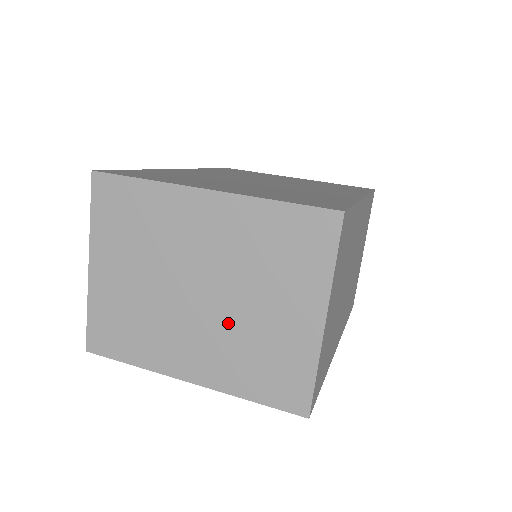
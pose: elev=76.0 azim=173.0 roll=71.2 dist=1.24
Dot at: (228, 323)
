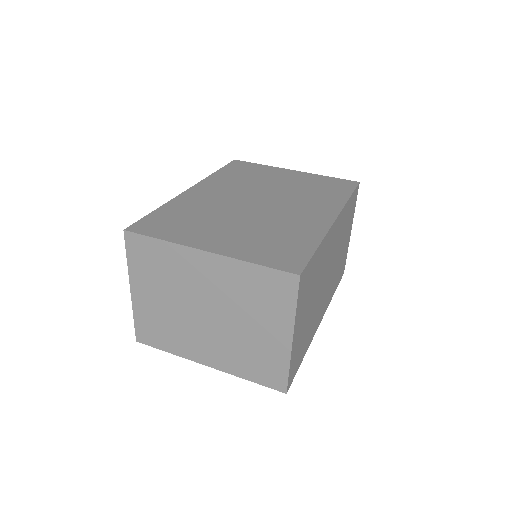
Dot at: (229, 334)
